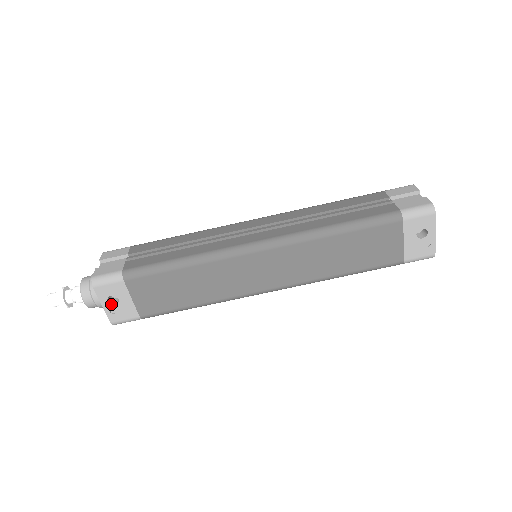
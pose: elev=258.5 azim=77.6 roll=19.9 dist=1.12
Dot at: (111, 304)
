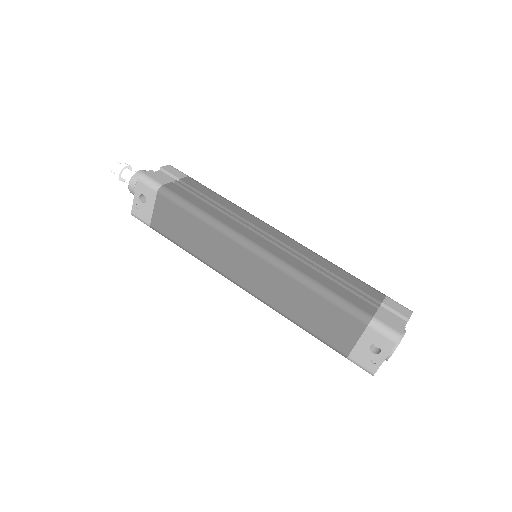
Dot at: (140, 200)
